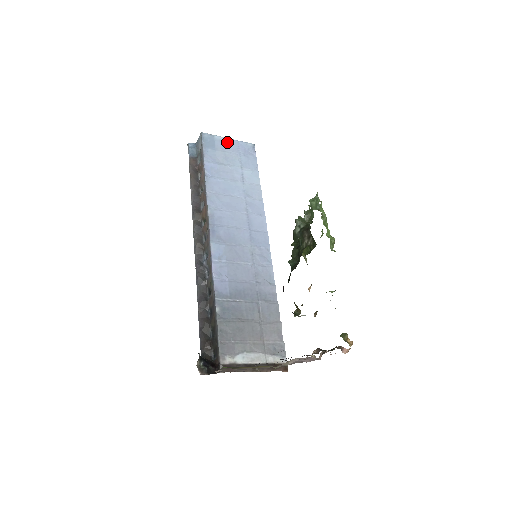
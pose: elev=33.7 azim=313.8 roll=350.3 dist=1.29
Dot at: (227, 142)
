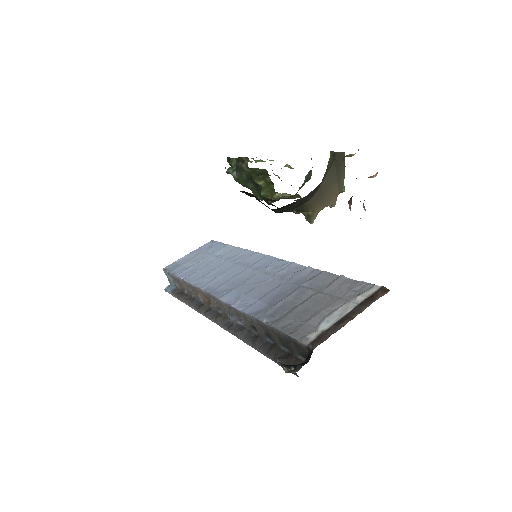
Dot at: (188, 256)
